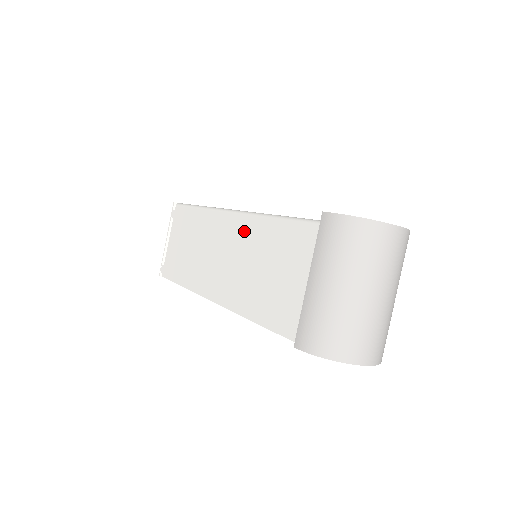
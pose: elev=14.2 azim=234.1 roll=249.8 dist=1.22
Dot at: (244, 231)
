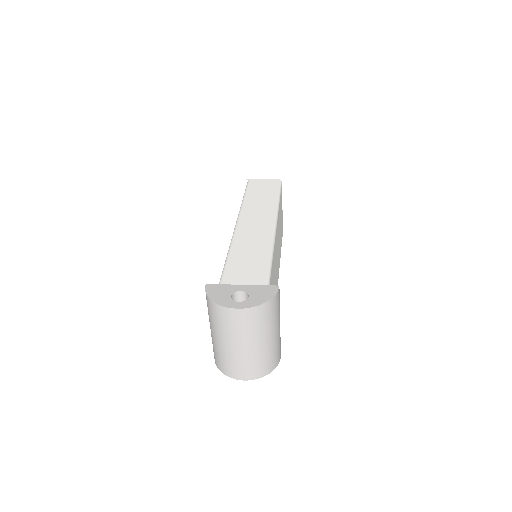
Dot at: occluded
